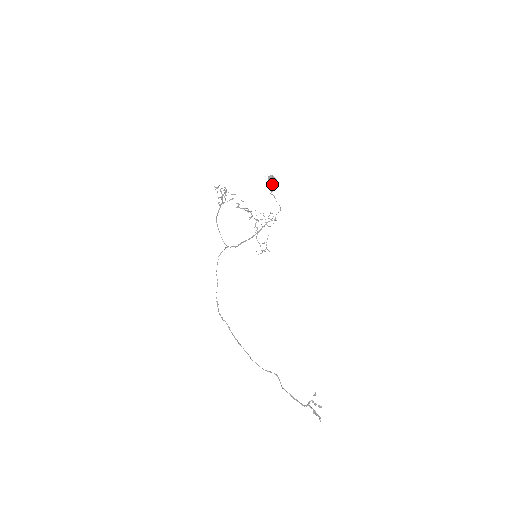
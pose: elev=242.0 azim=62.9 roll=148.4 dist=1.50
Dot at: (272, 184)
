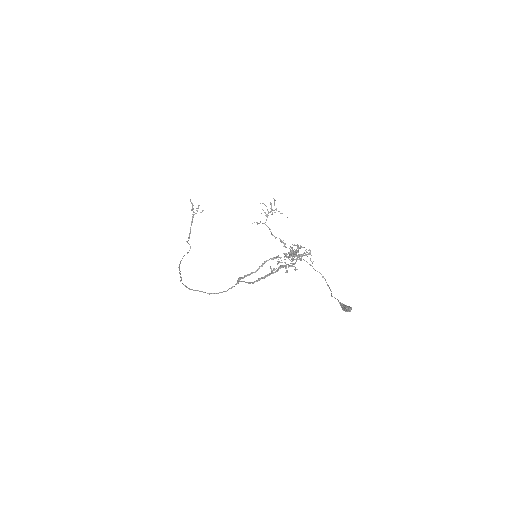
Dot at: occluded
